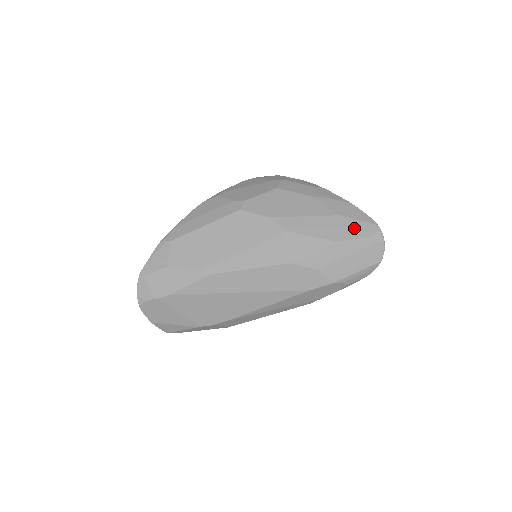
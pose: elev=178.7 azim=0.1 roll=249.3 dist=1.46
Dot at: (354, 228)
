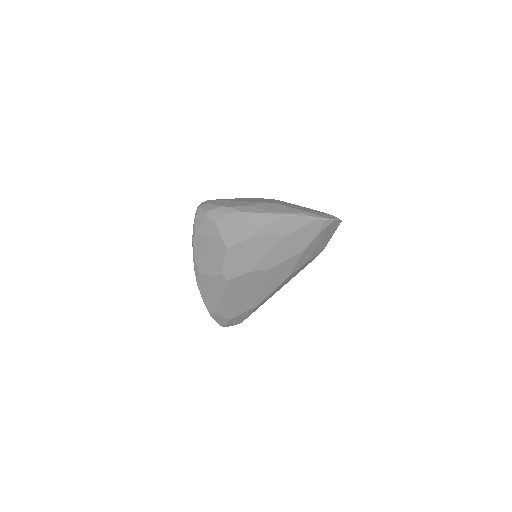
Dot at: (306, 234)
